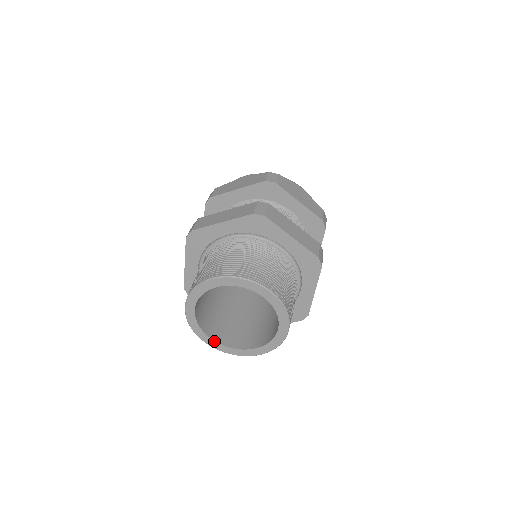
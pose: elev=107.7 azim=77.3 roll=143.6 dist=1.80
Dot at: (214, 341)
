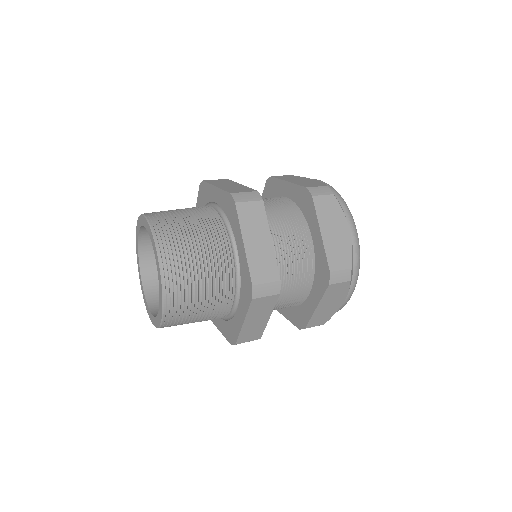
Dot at: (142, 281)
